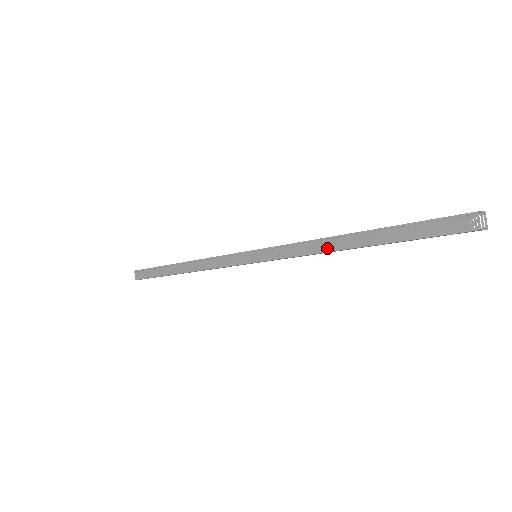
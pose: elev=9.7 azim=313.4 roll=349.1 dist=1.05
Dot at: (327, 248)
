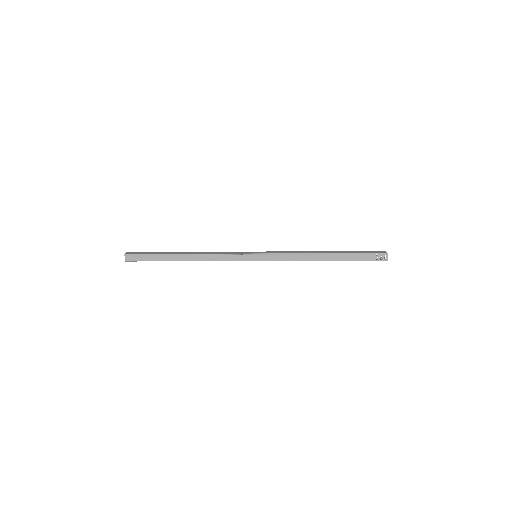
Dot at: (312, 259)
